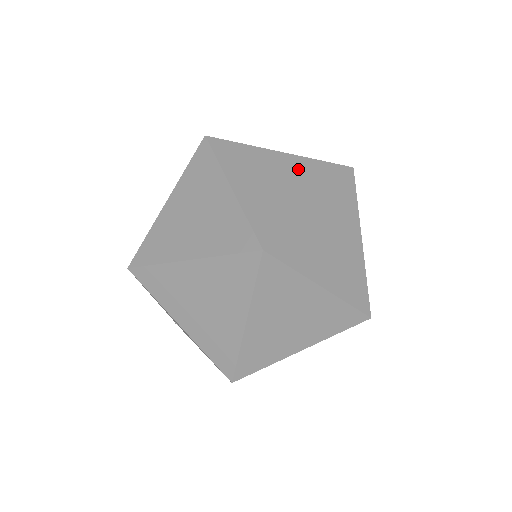
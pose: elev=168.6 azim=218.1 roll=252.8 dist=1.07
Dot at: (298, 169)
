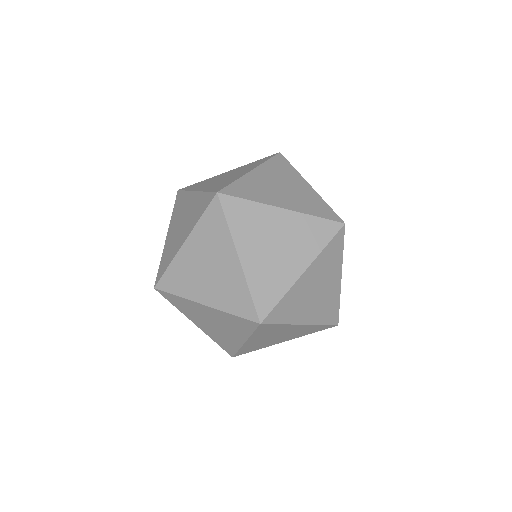
Dot at: (297, 230)
